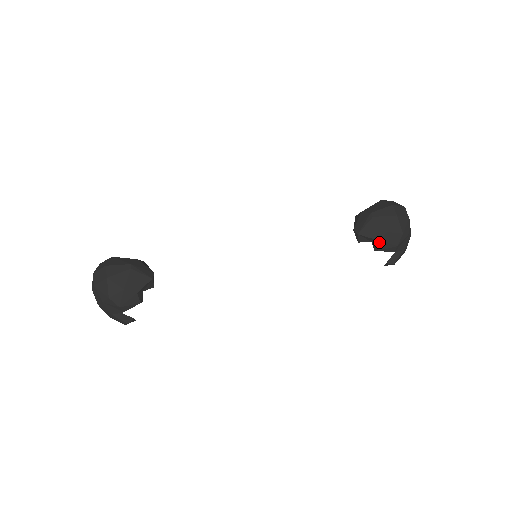
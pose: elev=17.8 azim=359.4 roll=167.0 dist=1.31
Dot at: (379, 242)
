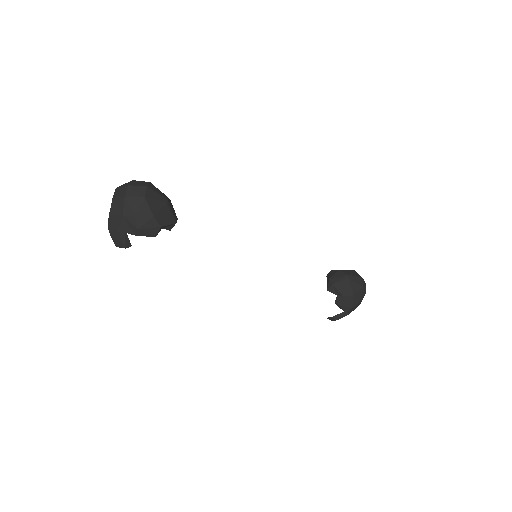
Dot at: (344, 299)
